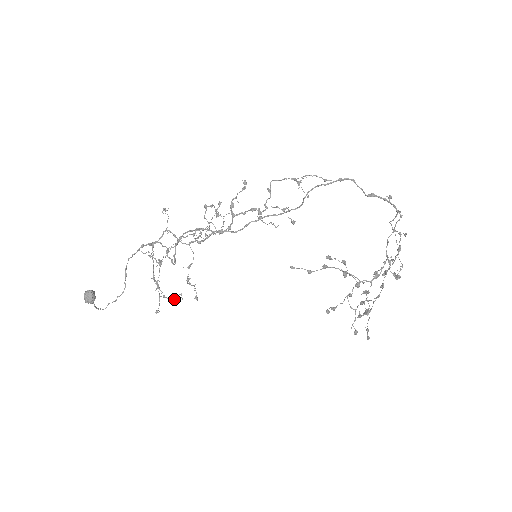
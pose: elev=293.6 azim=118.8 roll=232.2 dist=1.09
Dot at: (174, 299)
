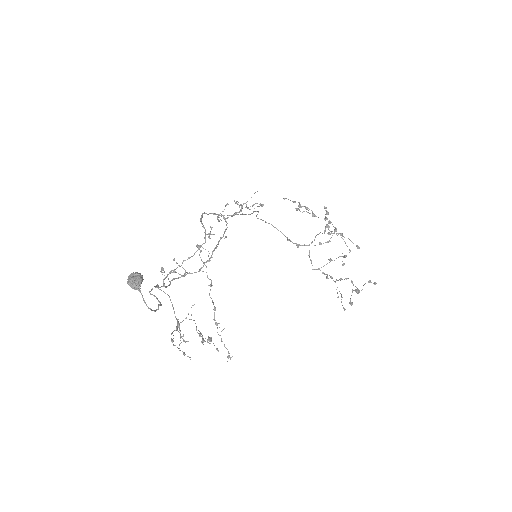
Dot at: (211, 339)
